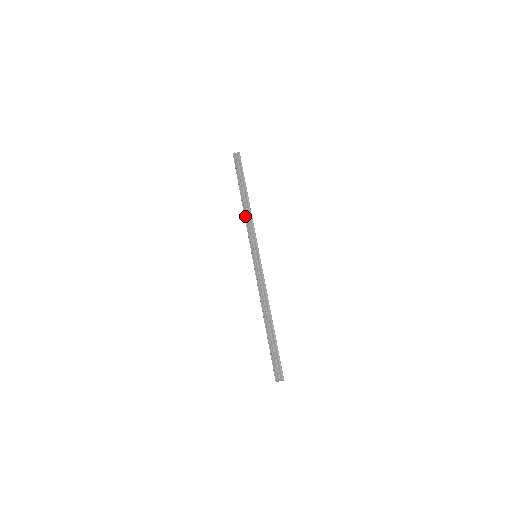
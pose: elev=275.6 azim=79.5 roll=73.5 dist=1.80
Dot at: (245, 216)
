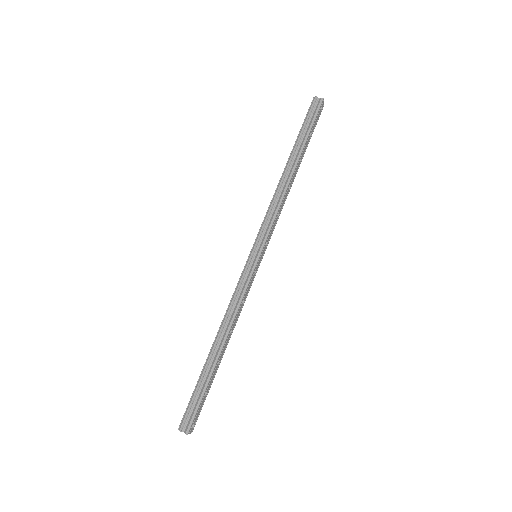
Dot at: (274, 194)
